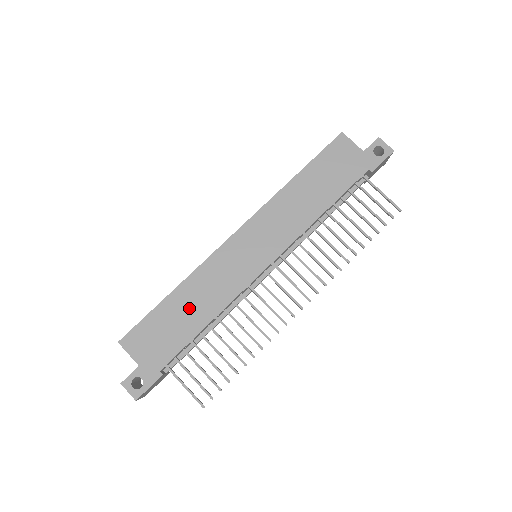
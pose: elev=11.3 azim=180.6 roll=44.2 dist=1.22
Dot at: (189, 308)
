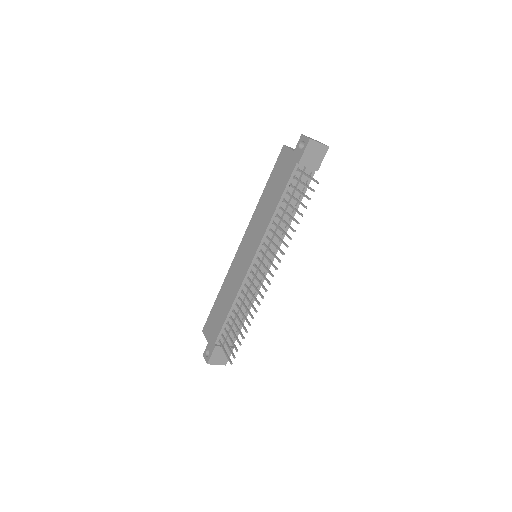
Dot at: (224, 301)
